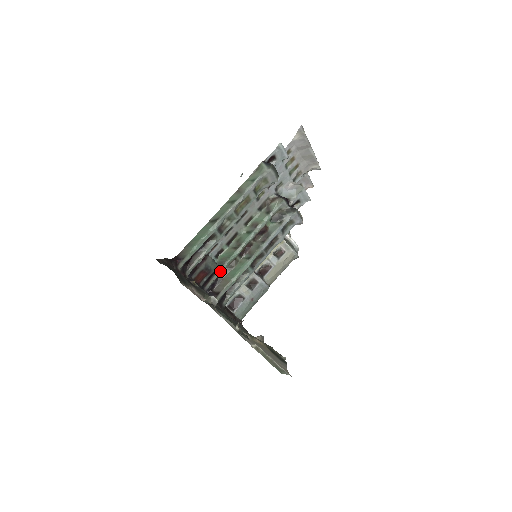
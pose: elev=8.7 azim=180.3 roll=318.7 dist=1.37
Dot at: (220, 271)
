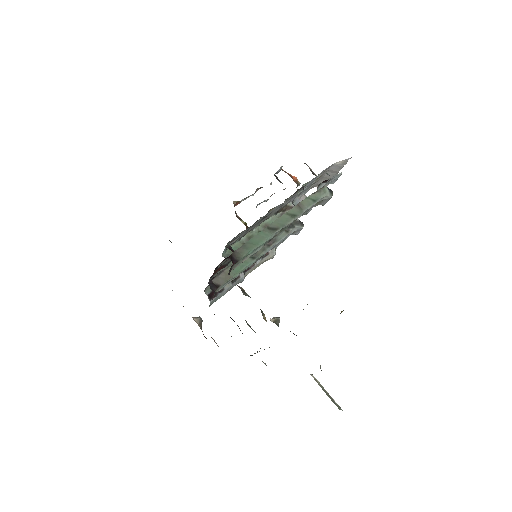
Dot at: (228, 265)
